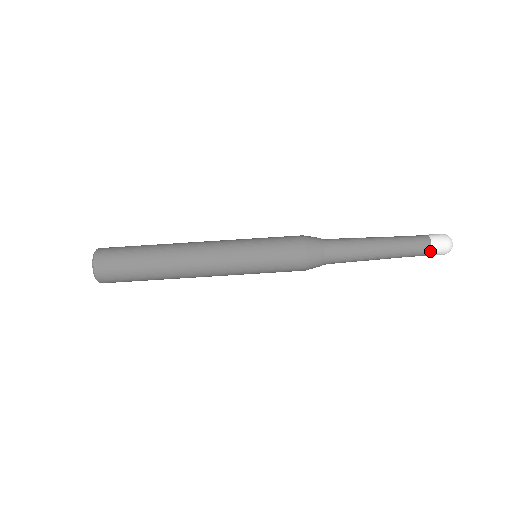
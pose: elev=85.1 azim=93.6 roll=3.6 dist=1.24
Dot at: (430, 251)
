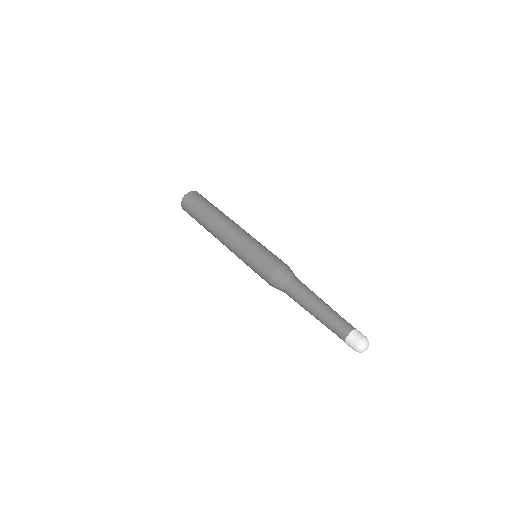
Dot at: (352, 330)
